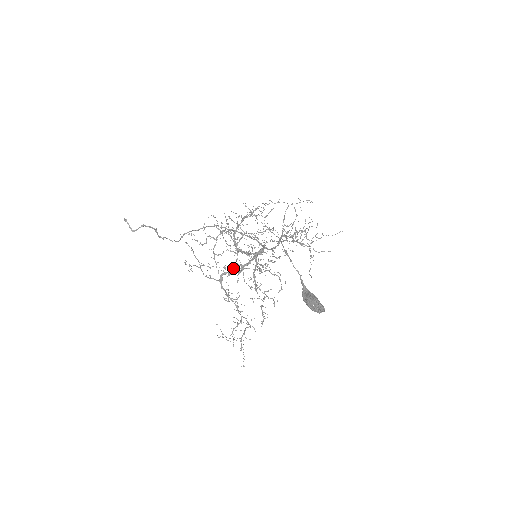
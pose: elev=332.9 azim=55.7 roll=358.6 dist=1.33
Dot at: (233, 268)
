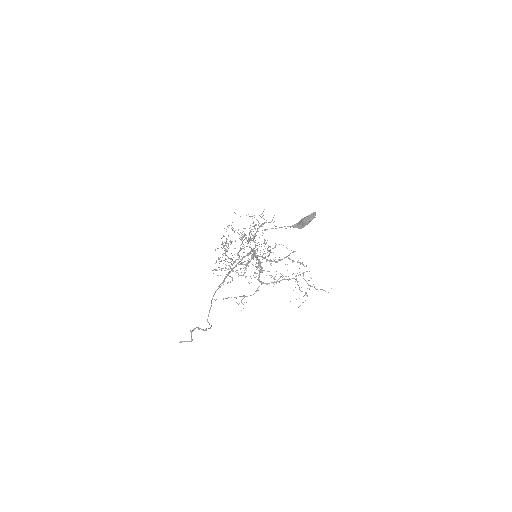
Dot at: (259, 266)
